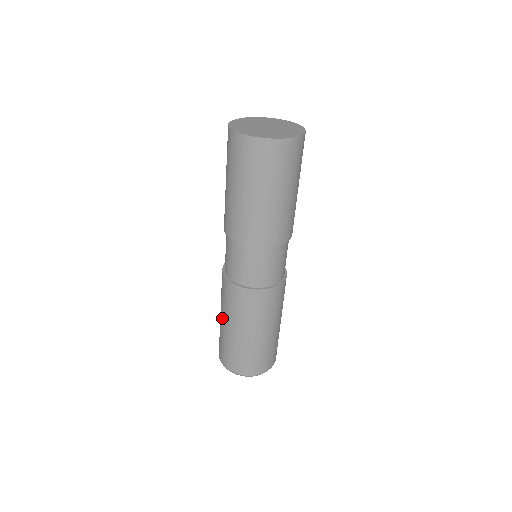
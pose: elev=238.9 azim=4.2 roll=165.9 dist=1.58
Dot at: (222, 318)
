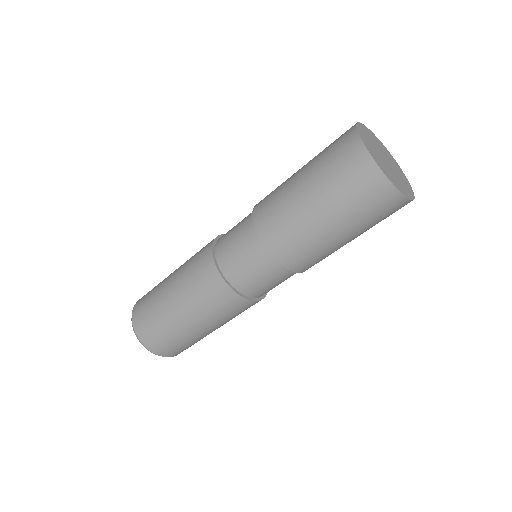
Dot at: (173, 294)
